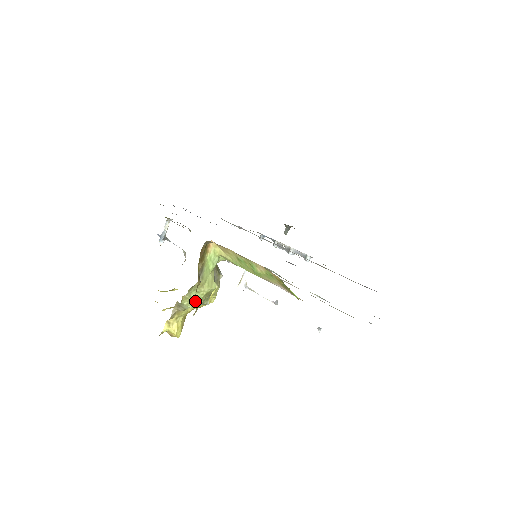
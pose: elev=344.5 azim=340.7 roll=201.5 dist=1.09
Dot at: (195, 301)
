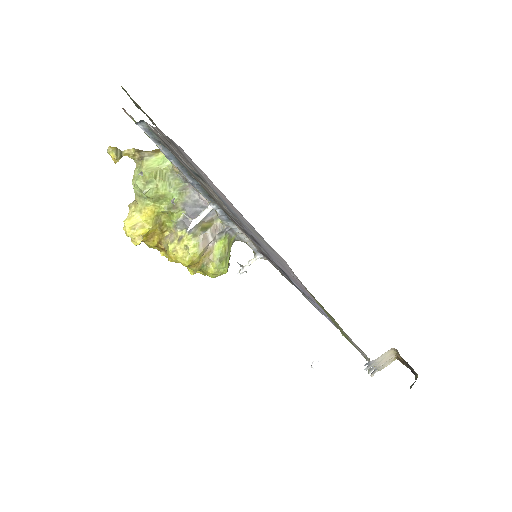
Dot at: (136, 180)
